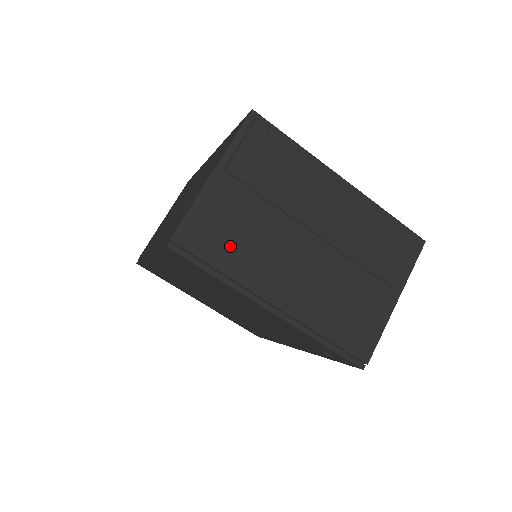
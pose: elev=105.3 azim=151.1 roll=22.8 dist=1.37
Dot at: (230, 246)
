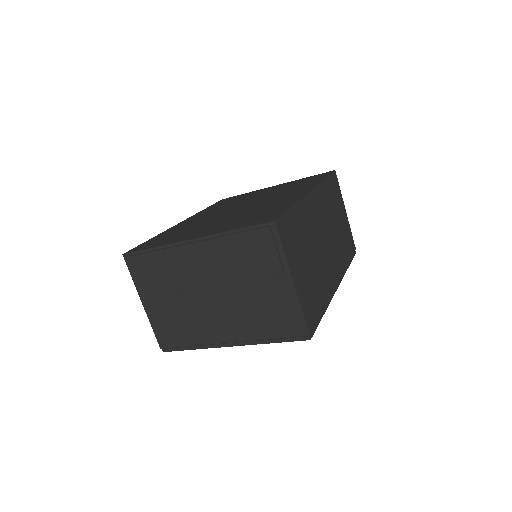
Dot at: (182, 331)
